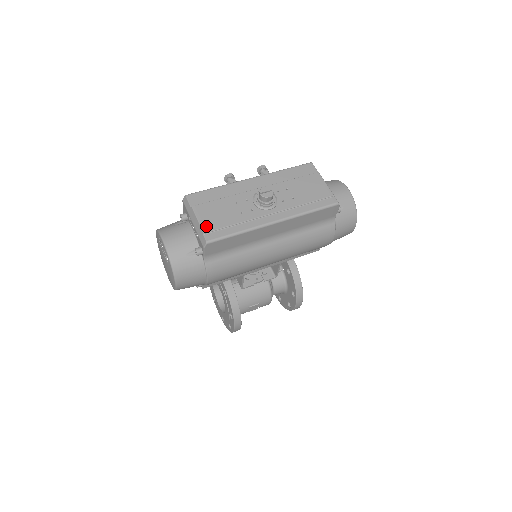
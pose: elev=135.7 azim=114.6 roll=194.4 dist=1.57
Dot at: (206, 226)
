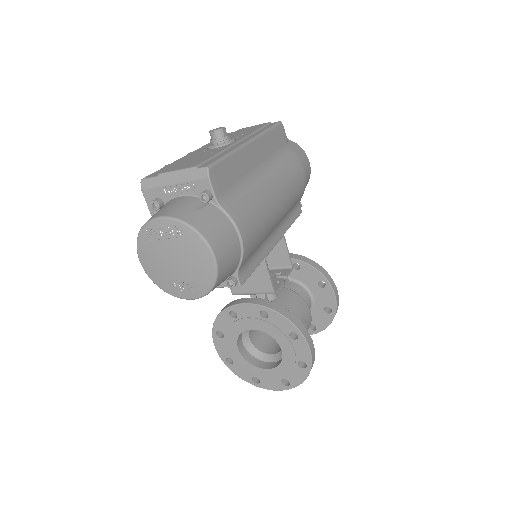
Dot at: (191, 166)
